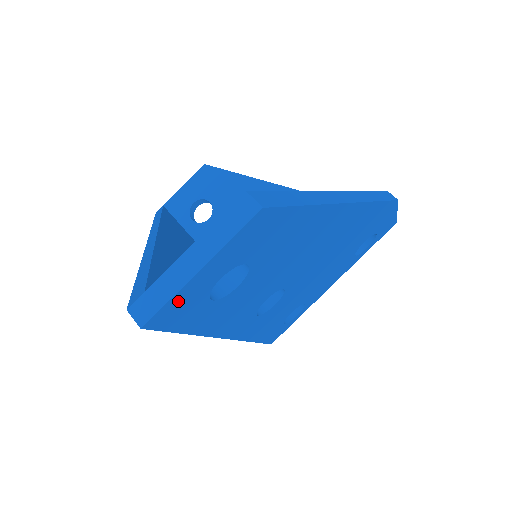
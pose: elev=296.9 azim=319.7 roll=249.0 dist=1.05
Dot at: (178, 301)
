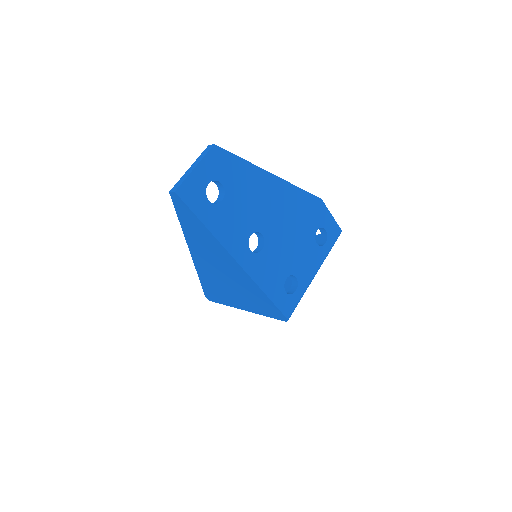
Dot at: (189, 185)
